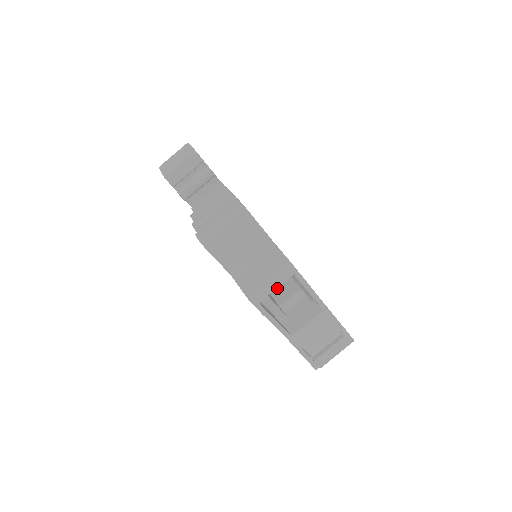
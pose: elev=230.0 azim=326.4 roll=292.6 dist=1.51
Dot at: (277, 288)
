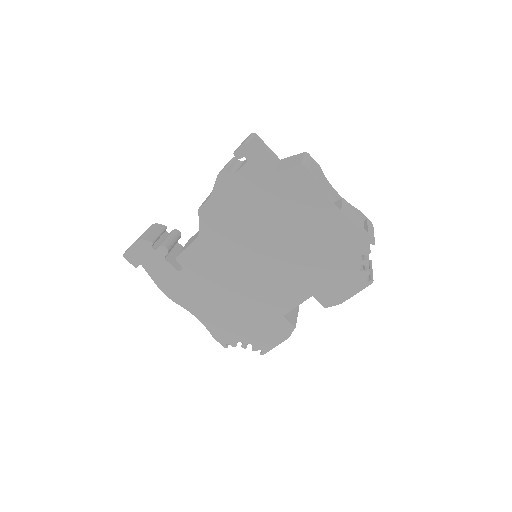
Dot at: occluded
